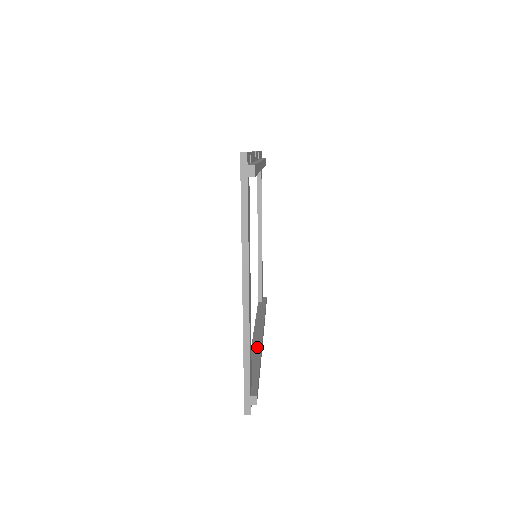
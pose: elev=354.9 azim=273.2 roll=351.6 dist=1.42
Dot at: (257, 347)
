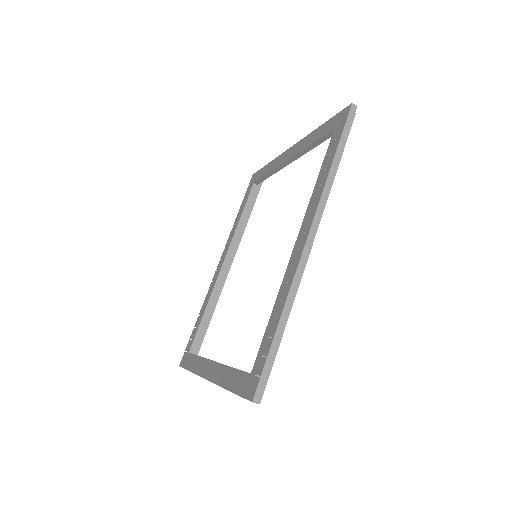
Dot at: occluded
